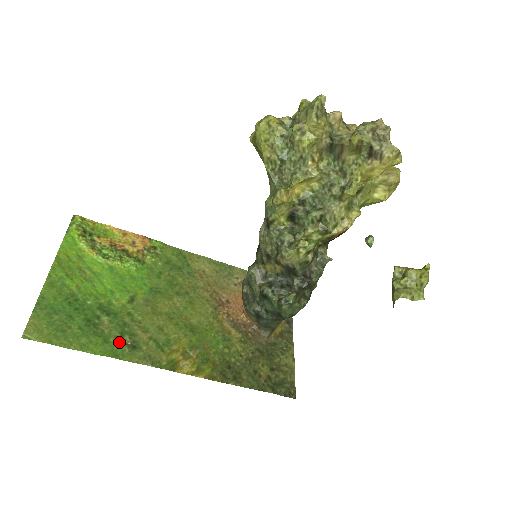
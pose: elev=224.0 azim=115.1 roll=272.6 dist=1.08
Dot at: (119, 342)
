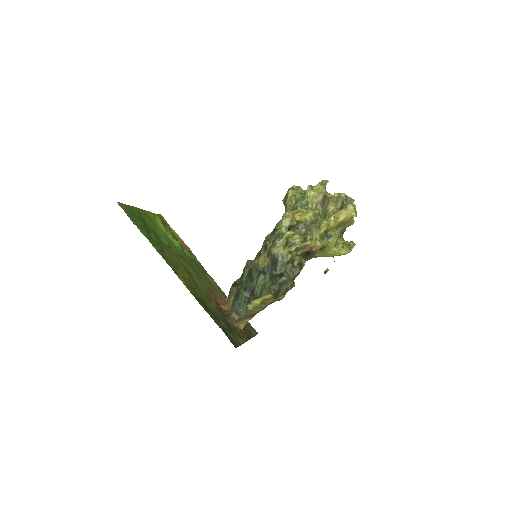
Dot at: (155, 243)
